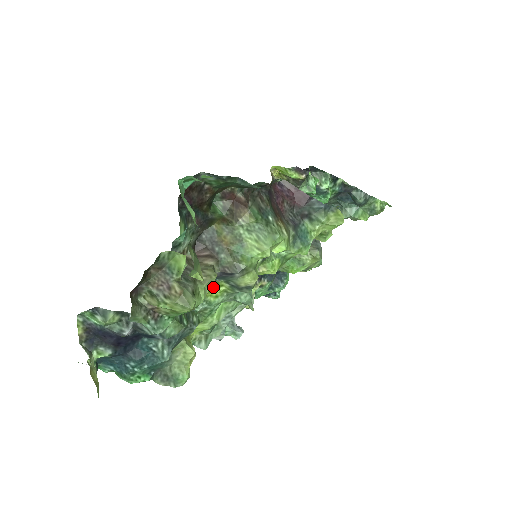
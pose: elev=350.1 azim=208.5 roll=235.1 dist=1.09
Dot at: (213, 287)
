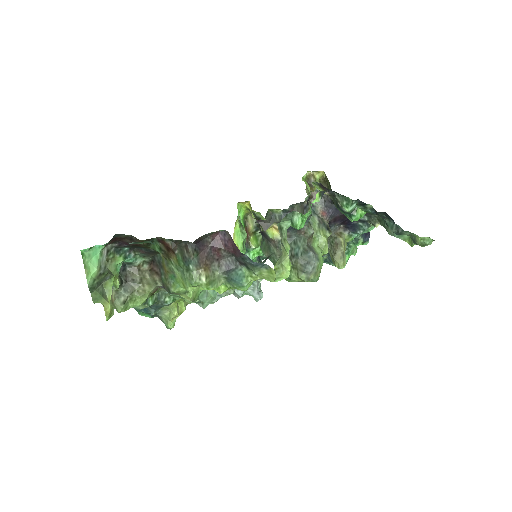
Dot at: occluded
